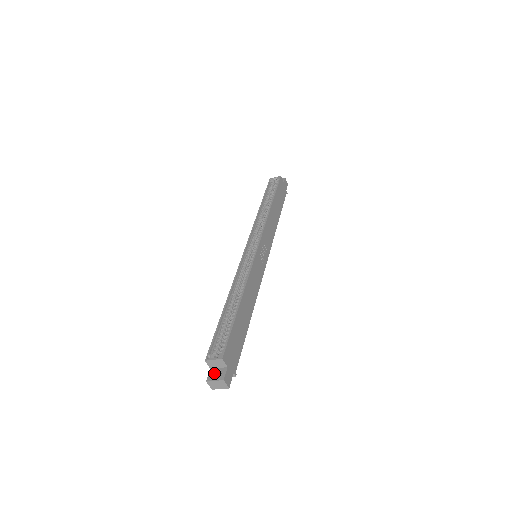
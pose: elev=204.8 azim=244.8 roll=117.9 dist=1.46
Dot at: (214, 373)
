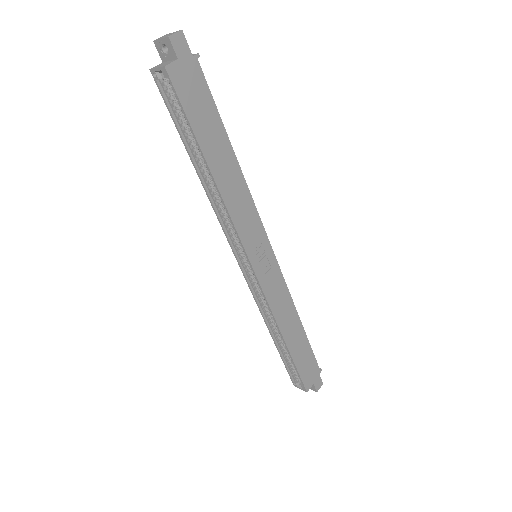
Dot at: occluded
